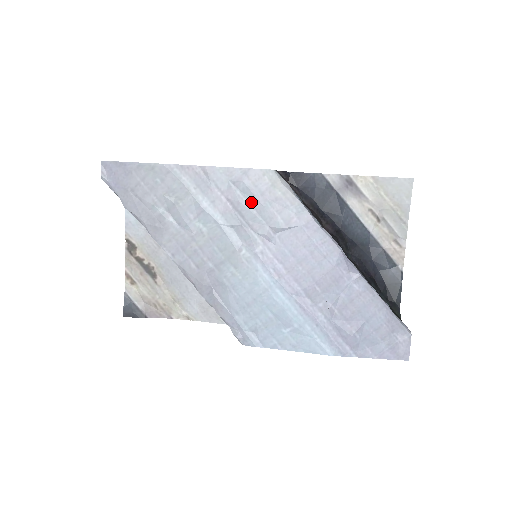
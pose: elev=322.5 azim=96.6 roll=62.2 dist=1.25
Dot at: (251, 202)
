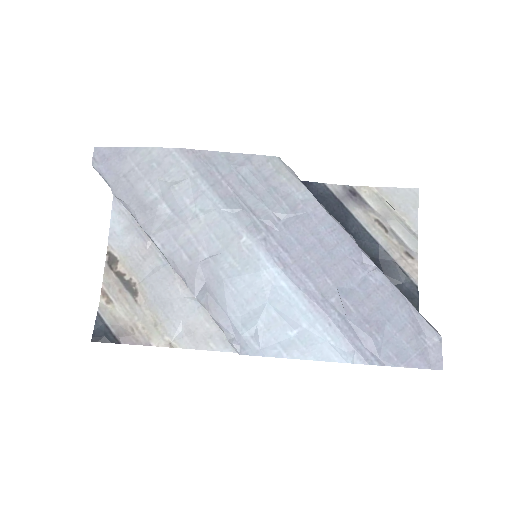
Dot at: (254, 187)
